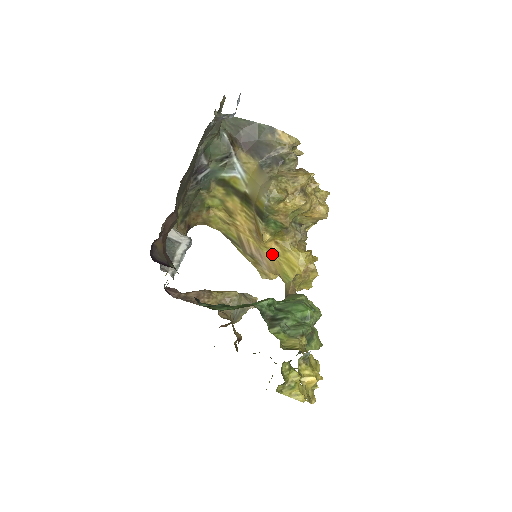
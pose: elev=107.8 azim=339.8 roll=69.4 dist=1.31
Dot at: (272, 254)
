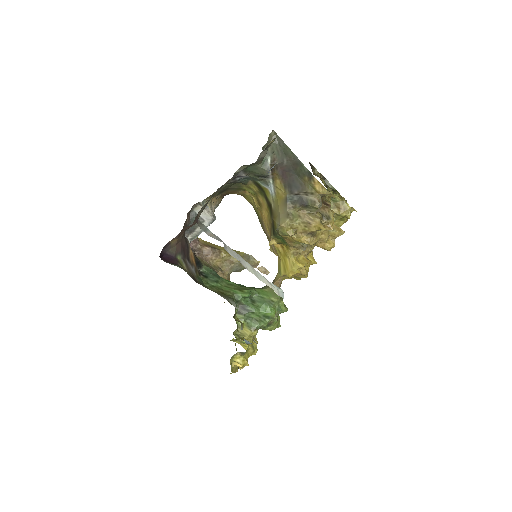
Dot at: (277, 250)
